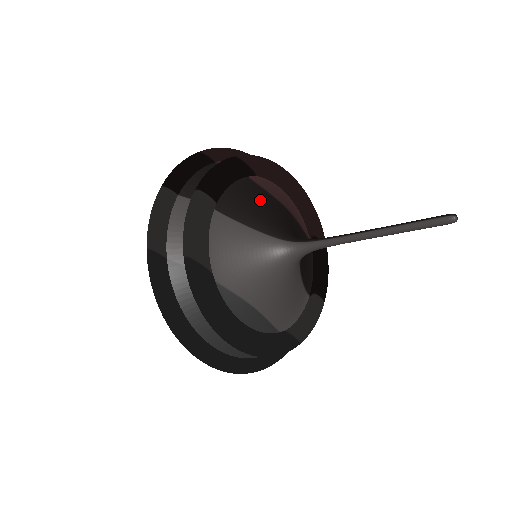
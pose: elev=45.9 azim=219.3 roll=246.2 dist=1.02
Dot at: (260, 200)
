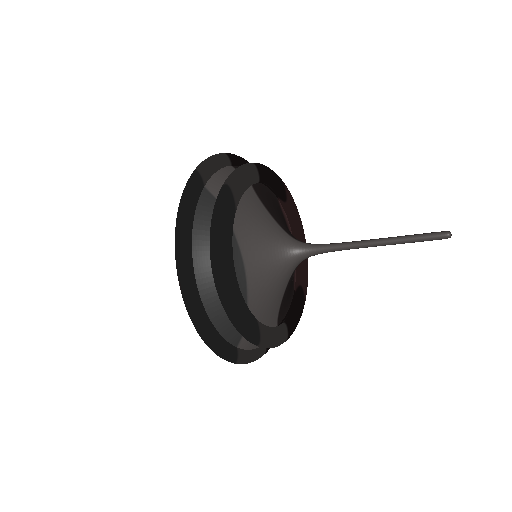
Dot at: (282, 216)
